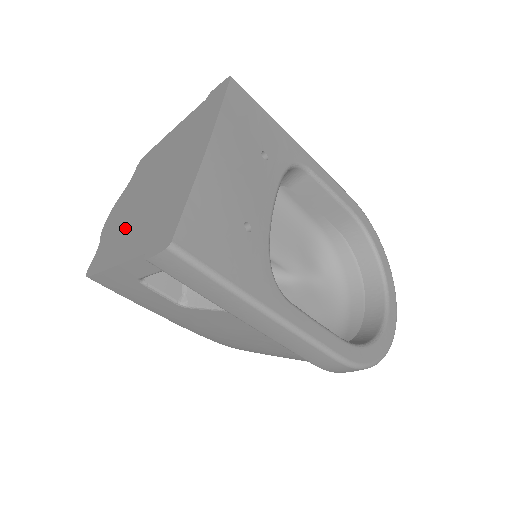
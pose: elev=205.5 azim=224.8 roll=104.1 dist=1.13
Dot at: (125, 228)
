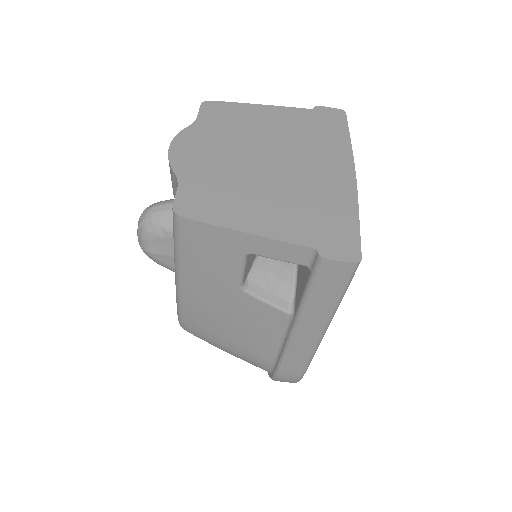
Dot at: (240, 190)
